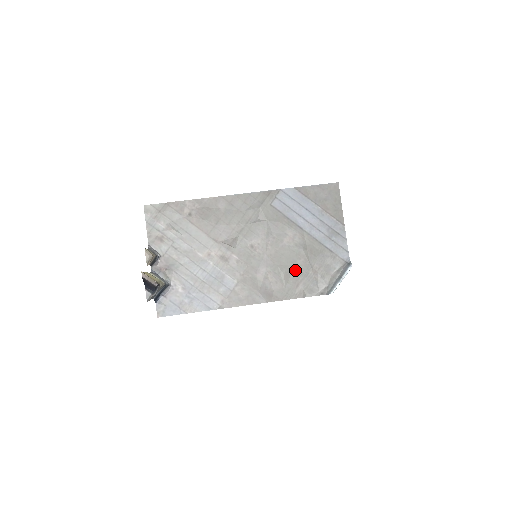
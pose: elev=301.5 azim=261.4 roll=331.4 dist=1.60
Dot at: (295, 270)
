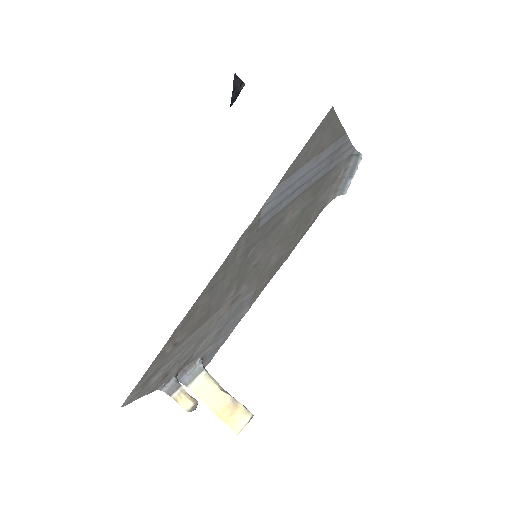
Dot at: (303, 219)
